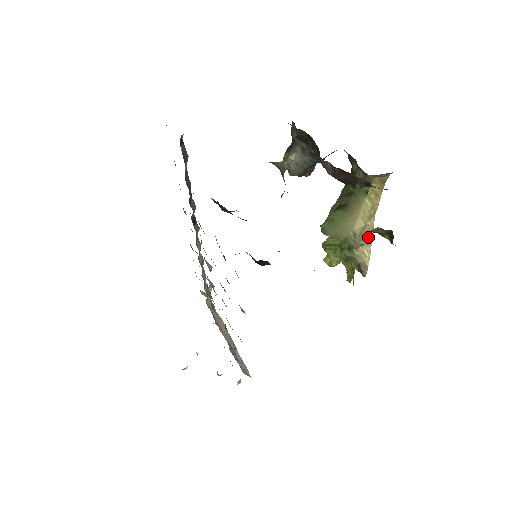
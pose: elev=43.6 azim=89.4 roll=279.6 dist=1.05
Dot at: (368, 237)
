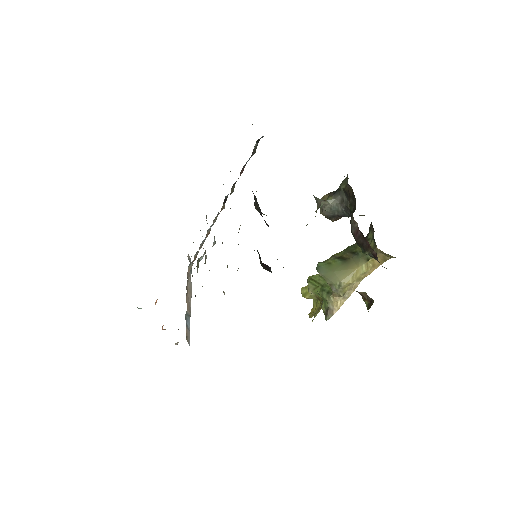
Dot at: (348, 292)
